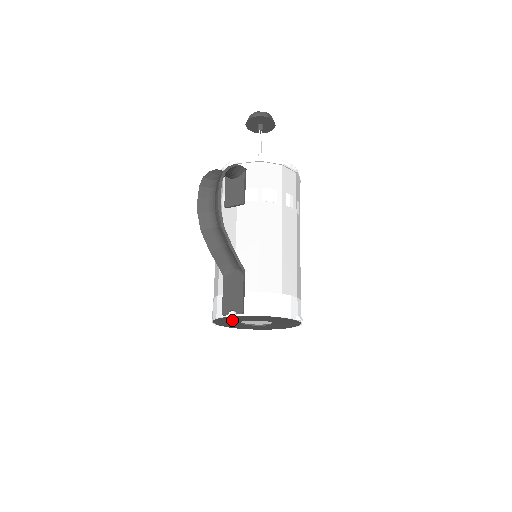
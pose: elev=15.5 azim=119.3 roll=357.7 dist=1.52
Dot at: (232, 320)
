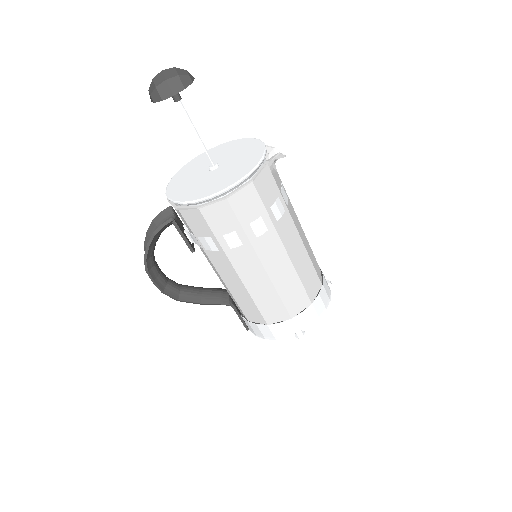
Dot at: occluded
